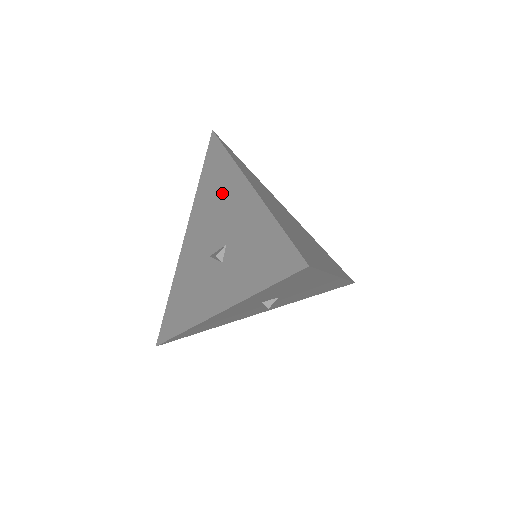
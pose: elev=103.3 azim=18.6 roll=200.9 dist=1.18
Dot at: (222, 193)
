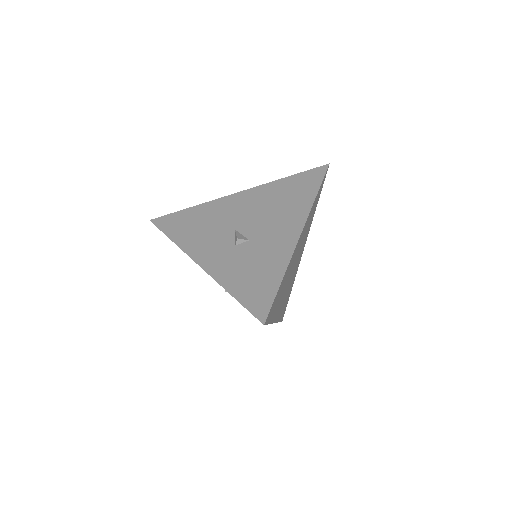
Dot at: (285, 209)
